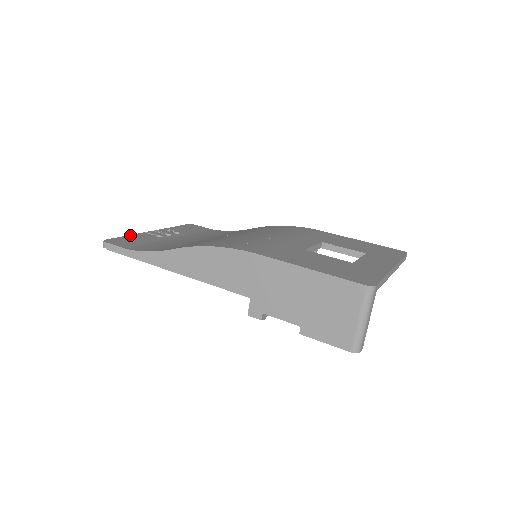
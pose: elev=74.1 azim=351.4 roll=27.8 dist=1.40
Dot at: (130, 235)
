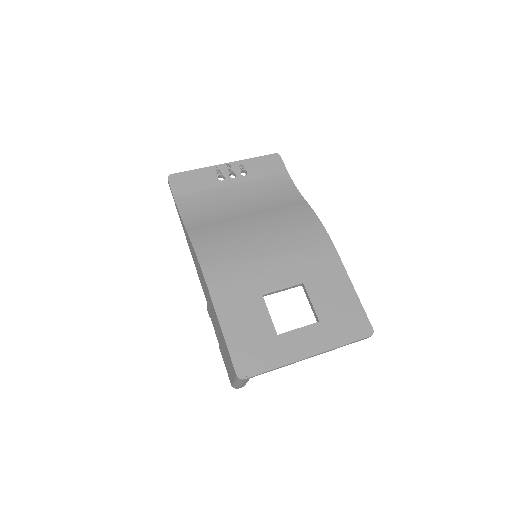
Dot at: (198, 169)
